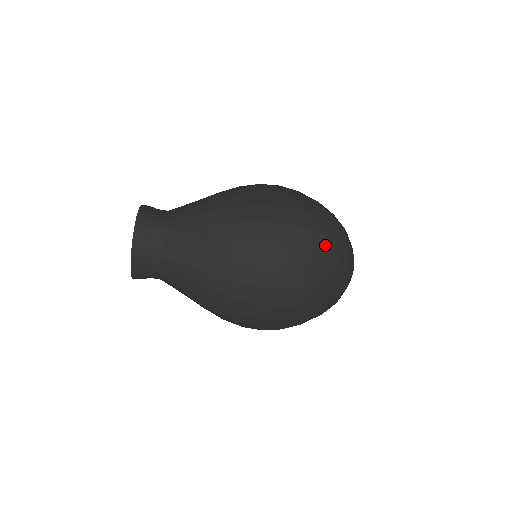
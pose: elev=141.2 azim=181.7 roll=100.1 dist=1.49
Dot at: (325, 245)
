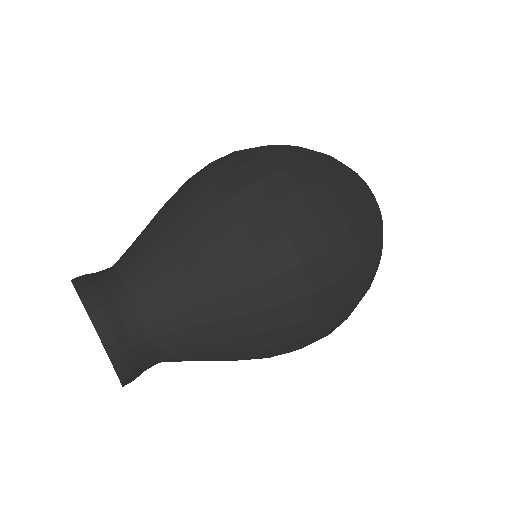
Dot at: (352, 192)
